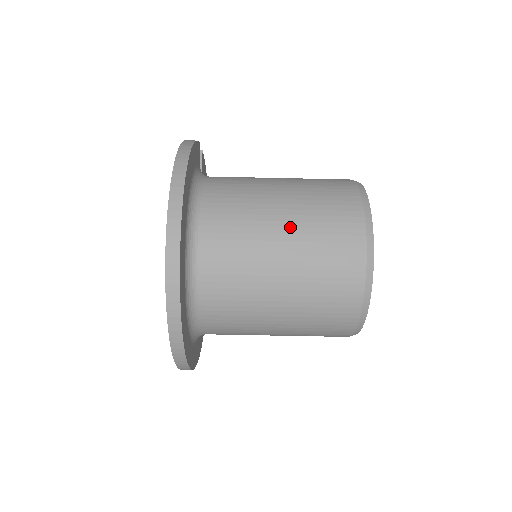
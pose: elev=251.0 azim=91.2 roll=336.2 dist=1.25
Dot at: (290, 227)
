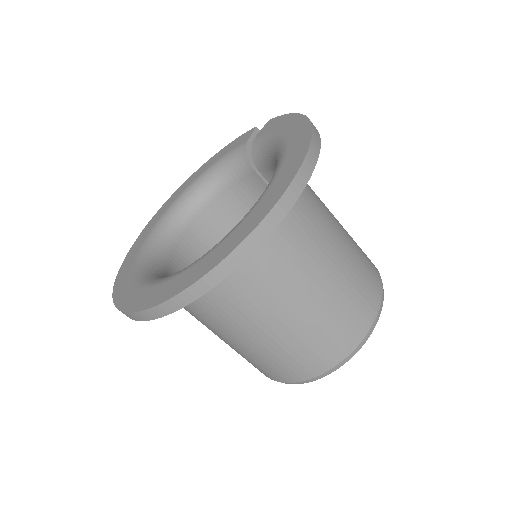
Dot at: (344, 252)
